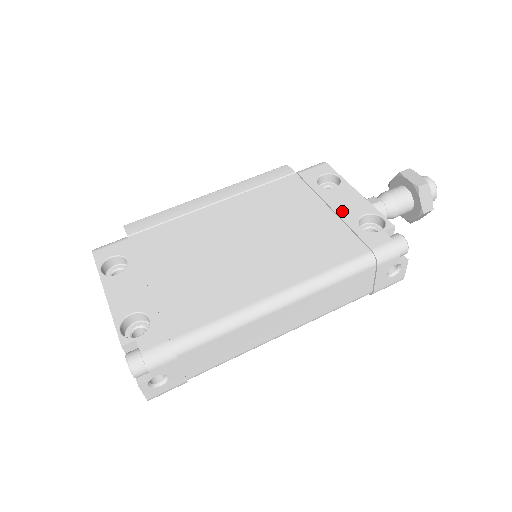
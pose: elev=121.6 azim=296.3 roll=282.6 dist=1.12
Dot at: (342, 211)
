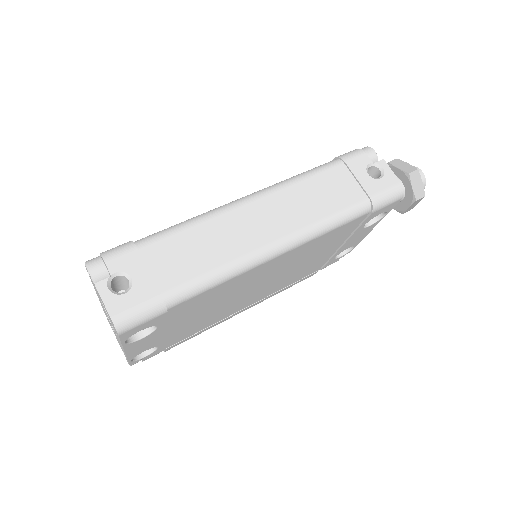
Dot at: occluded
